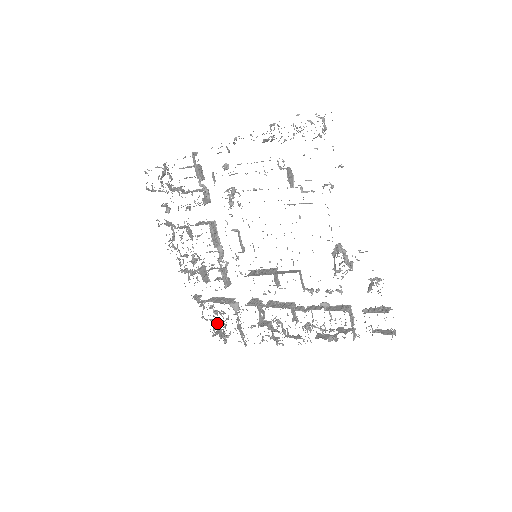
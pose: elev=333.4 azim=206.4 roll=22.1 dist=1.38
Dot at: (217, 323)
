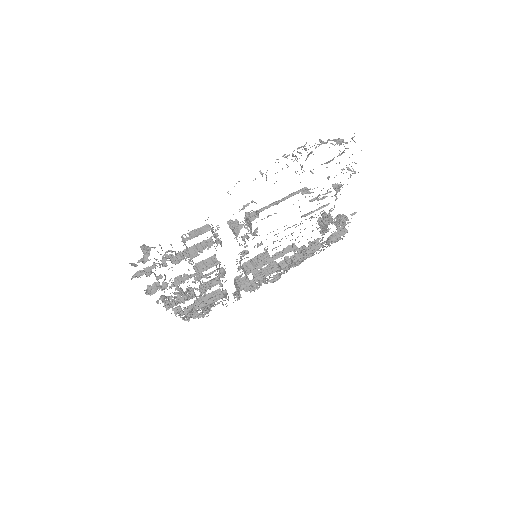
Dot at: occluded
